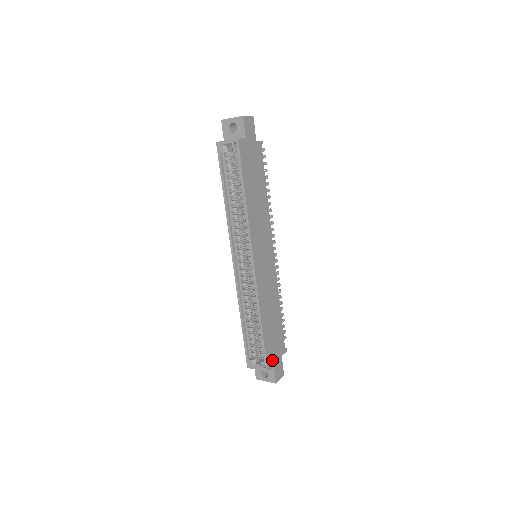
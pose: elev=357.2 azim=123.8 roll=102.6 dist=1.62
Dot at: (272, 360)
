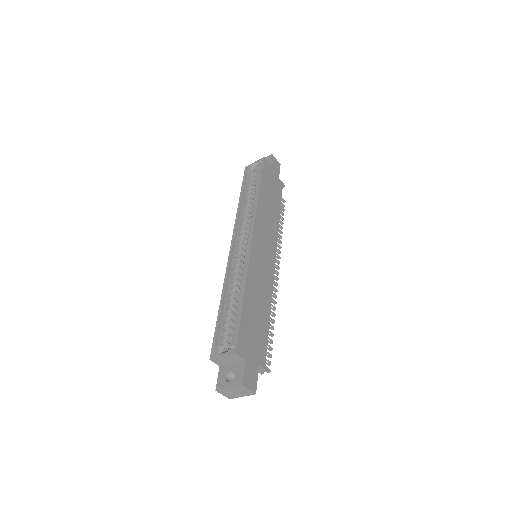
Dot at: (245, 350)
